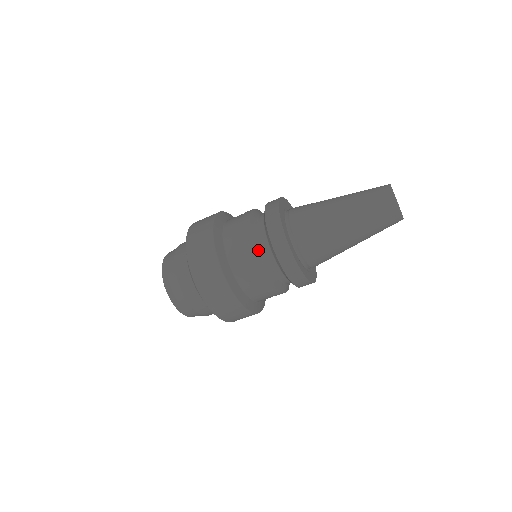
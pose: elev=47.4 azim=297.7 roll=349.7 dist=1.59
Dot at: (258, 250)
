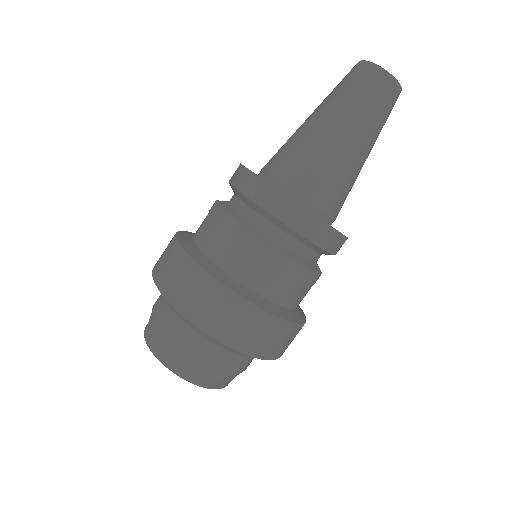
Dot at: (254, 232)
